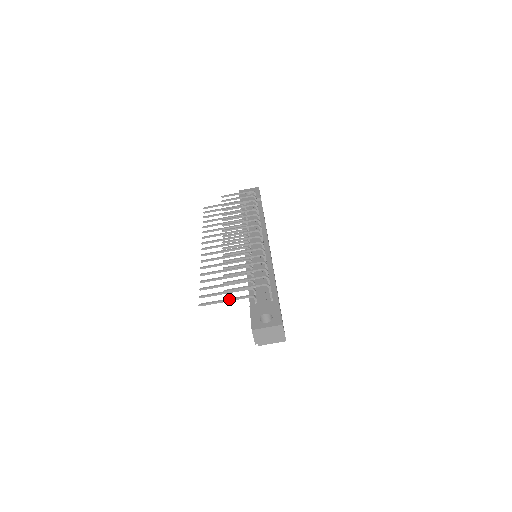
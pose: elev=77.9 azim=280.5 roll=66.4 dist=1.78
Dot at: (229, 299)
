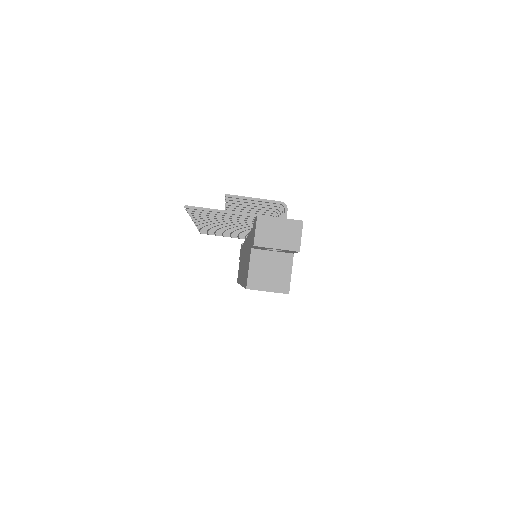
Dot at: occluded
